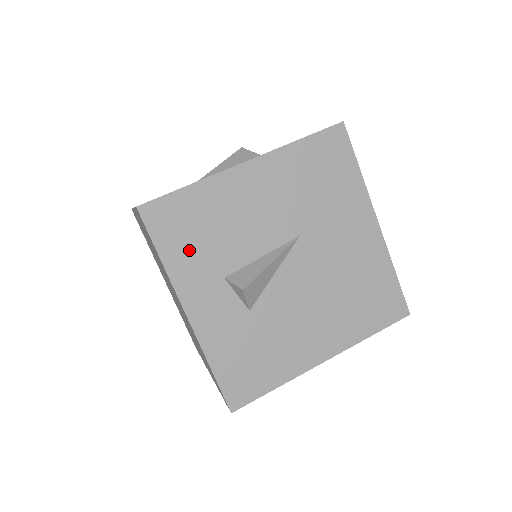
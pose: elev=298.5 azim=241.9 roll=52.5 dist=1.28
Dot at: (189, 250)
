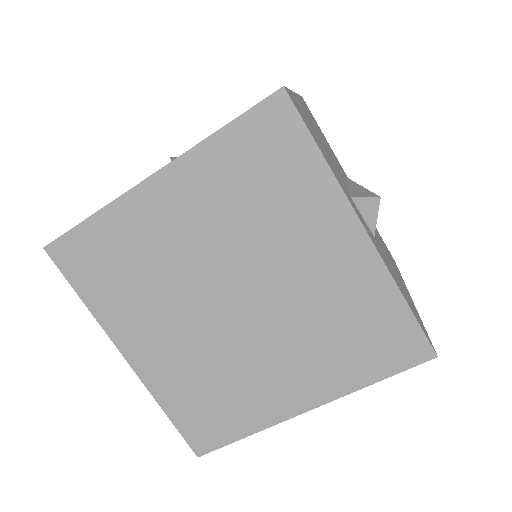
Dot at: (326, 157)
